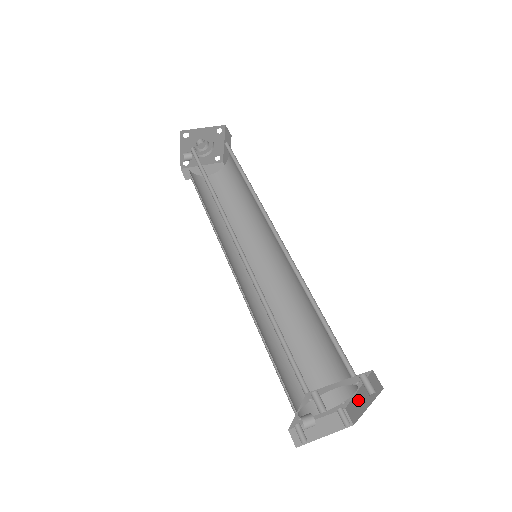
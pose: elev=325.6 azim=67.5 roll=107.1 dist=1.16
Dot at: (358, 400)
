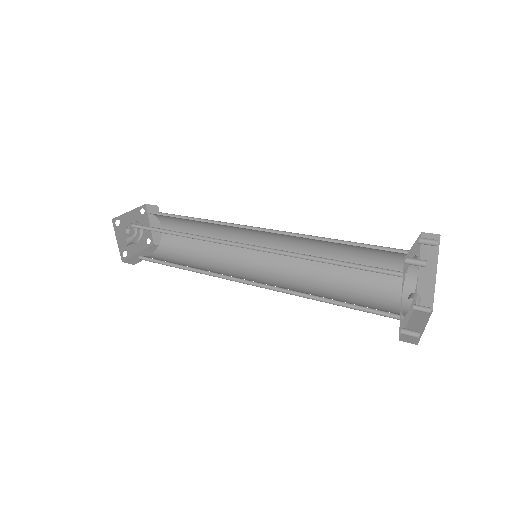
Dot at: (423, 280)
